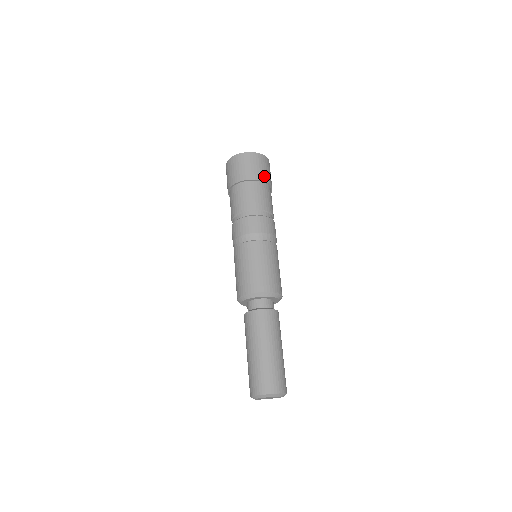
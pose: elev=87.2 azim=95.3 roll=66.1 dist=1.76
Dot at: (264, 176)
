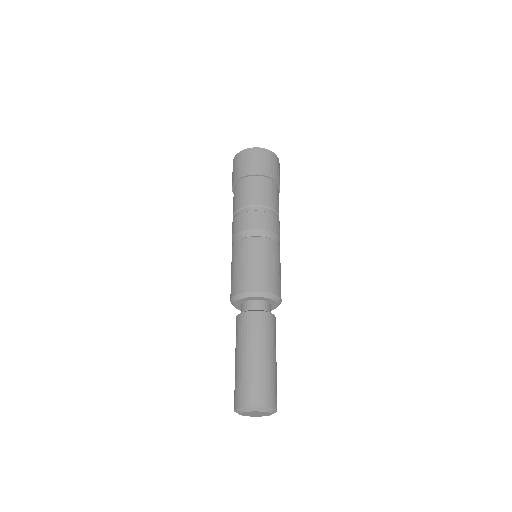
Dot at: (273, 173)
